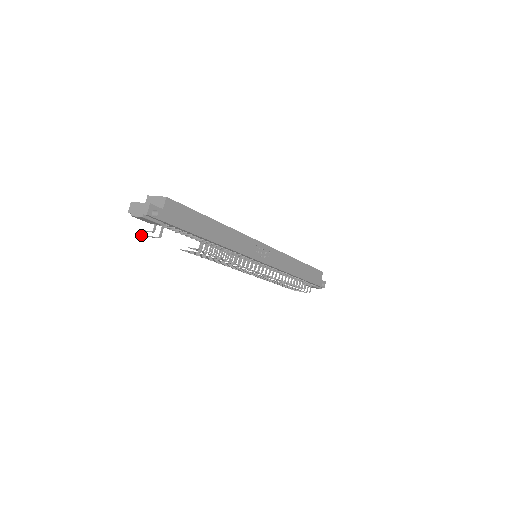
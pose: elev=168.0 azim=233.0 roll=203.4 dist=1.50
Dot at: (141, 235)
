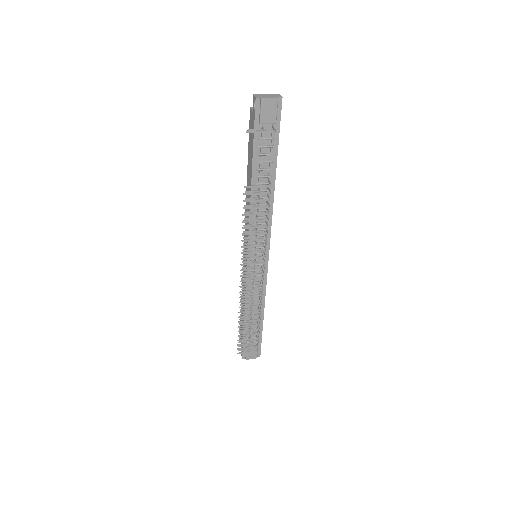
Dot at: (250, 131)
